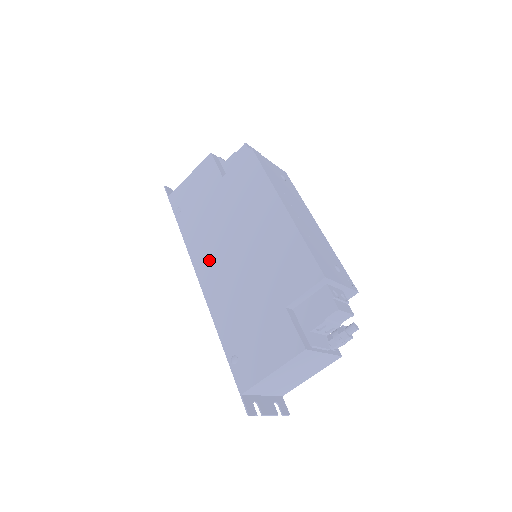
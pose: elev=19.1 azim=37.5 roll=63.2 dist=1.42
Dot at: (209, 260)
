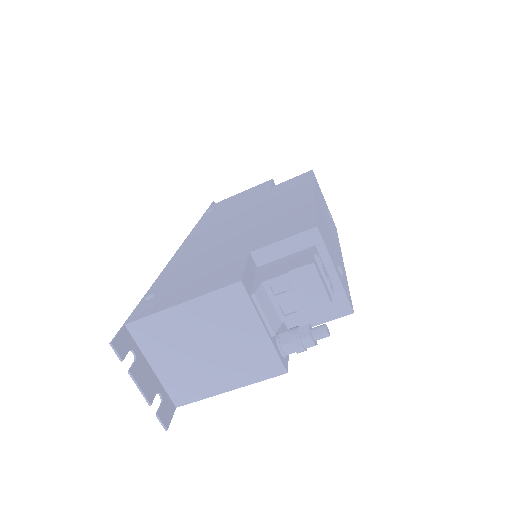
Dot at: (205, 233)
